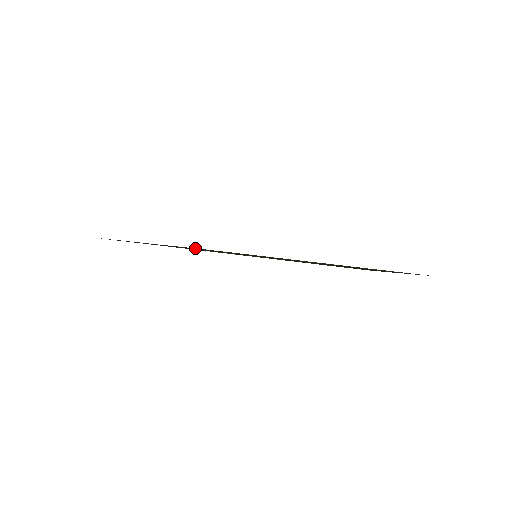
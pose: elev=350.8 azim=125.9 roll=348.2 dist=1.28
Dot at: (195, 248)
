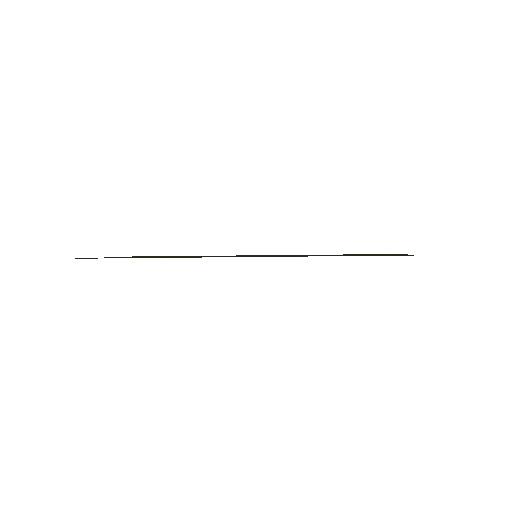
Dot at: occluded
